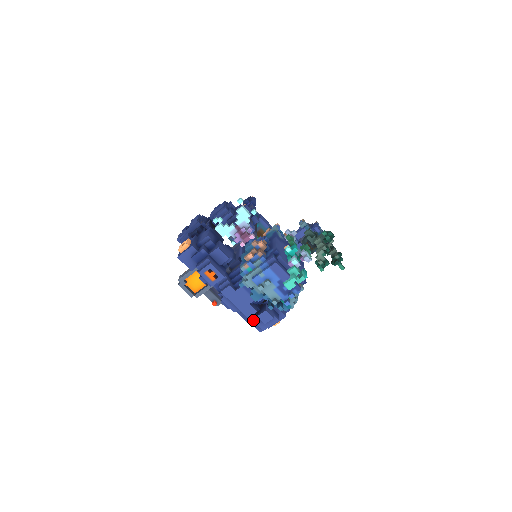
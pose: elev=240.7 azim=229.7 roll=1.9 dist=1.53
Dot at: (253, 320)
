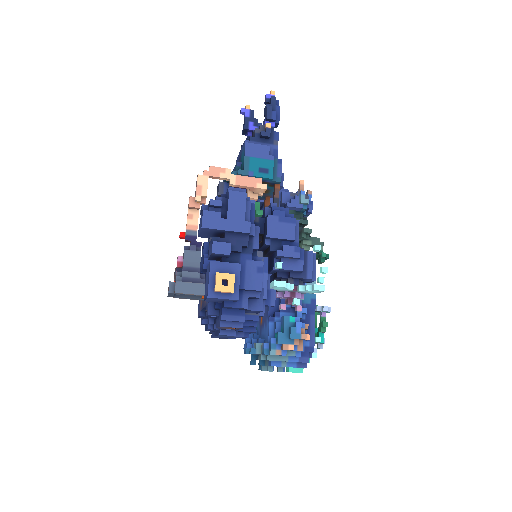
Dot at: (215, 337)
